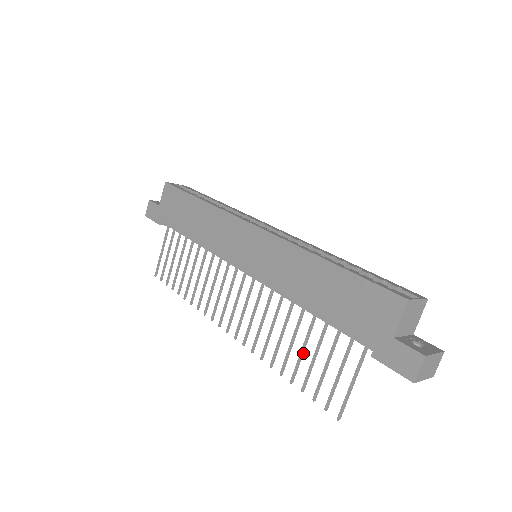
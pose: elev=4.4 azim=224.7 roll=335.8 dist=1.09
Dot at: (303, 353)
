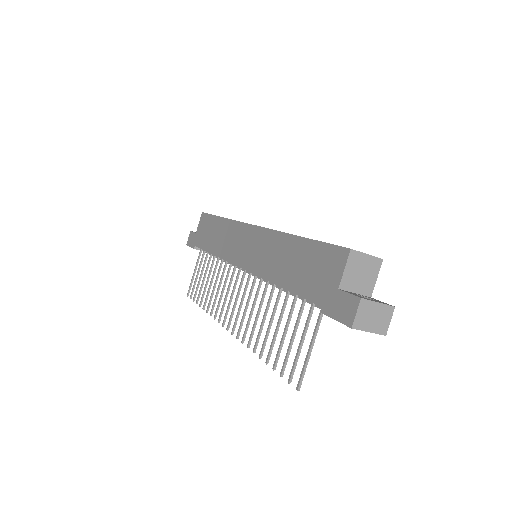
Dot at: occluded
